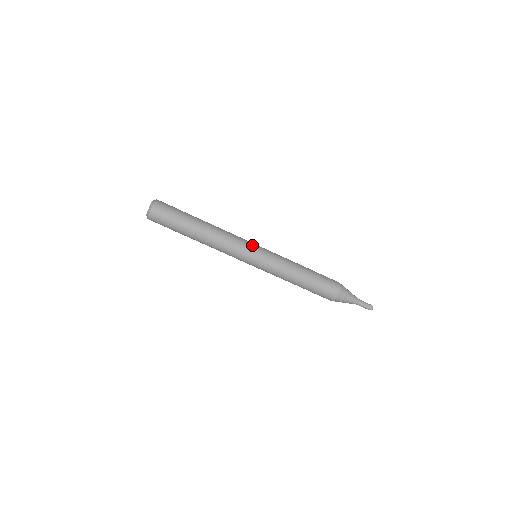
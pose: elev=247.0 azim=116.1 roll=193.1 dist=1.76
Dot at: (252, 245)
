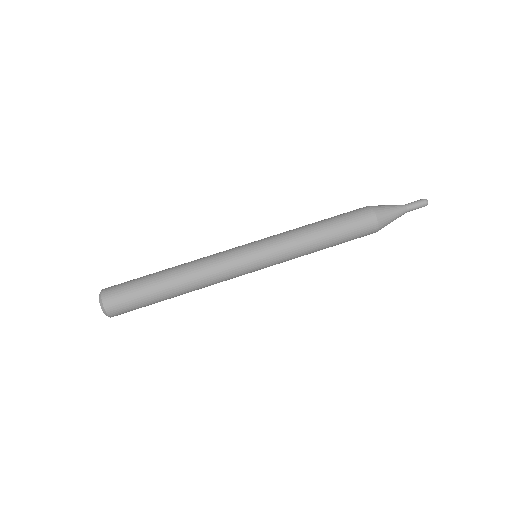
Dot at: (240, 246)
